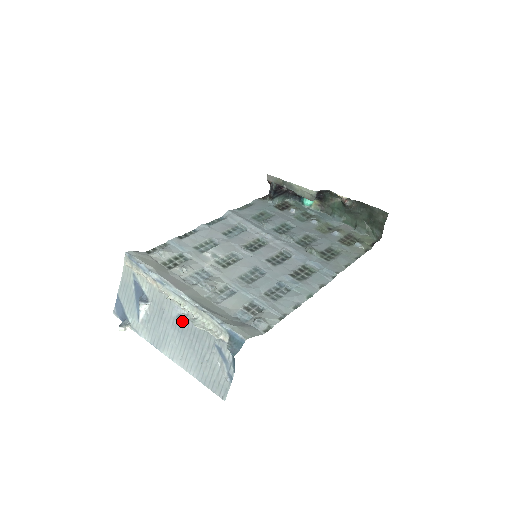
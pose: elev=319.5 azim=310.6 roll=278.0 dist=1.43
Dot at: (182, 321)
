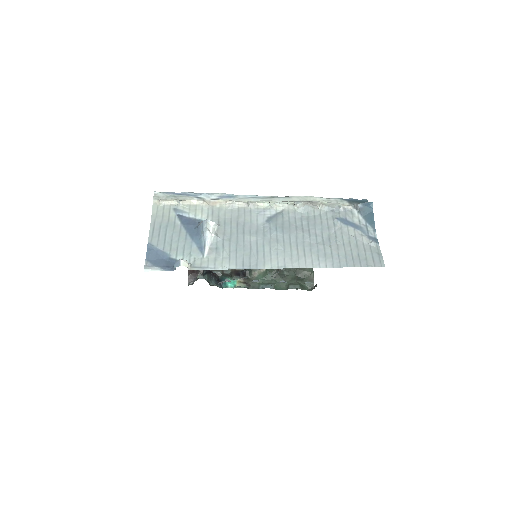
Dot at: (277, 221)
